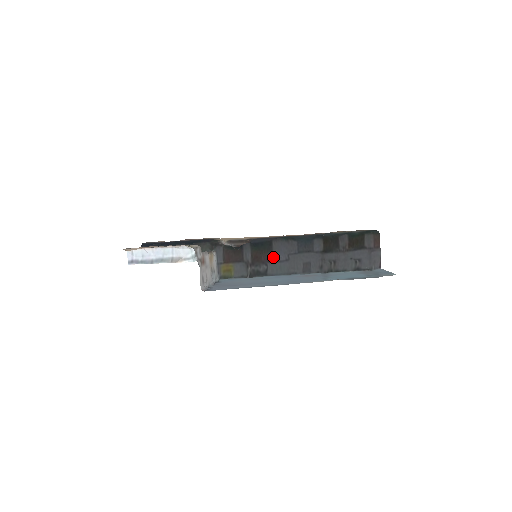
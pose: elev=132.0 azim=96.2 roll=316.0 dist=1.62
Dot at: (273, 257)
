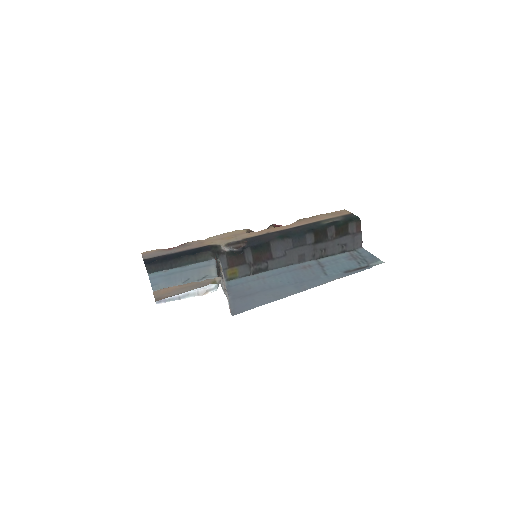
Dot at: (272, 255)
